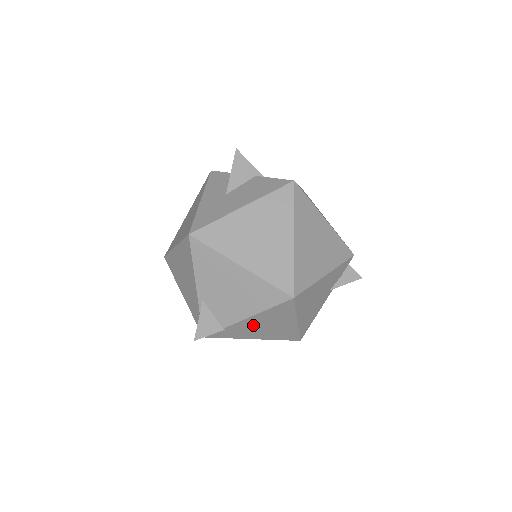
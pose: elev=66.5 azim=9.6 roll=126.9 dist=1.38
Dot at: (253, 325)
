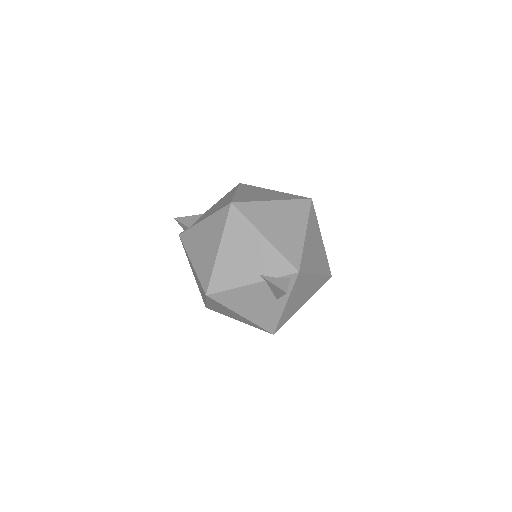
Dot at: (201, 235)
